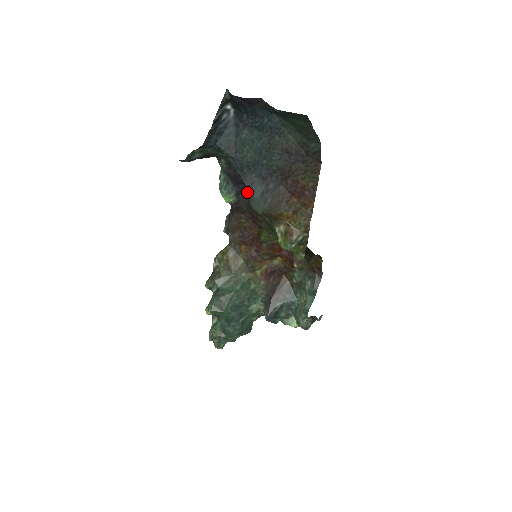
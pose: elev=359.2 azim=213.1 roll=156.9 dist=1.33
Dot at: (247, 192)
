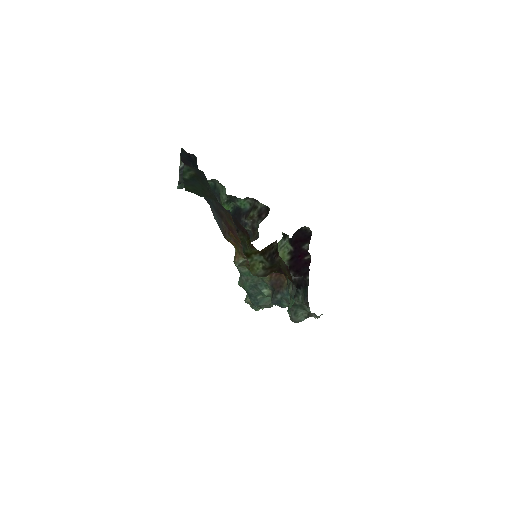
Dot at: (230, 212)
